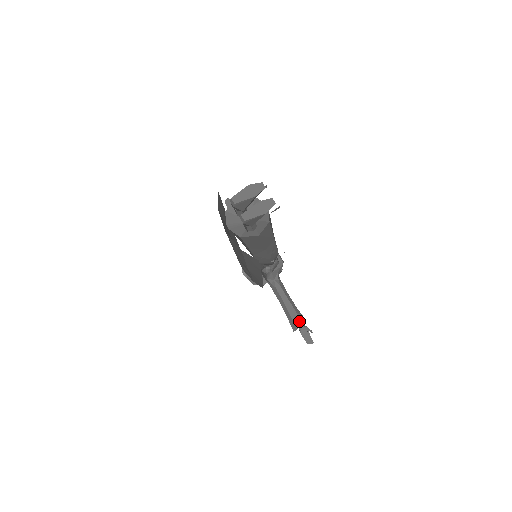
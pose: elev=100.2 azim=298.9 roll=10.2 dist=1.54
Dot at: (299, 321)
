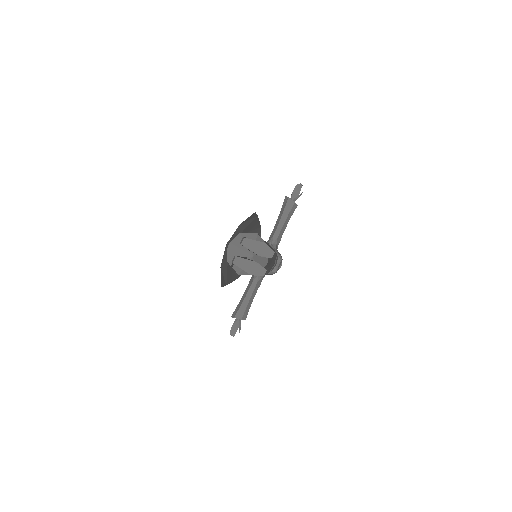
Dot at: (240, 316)
